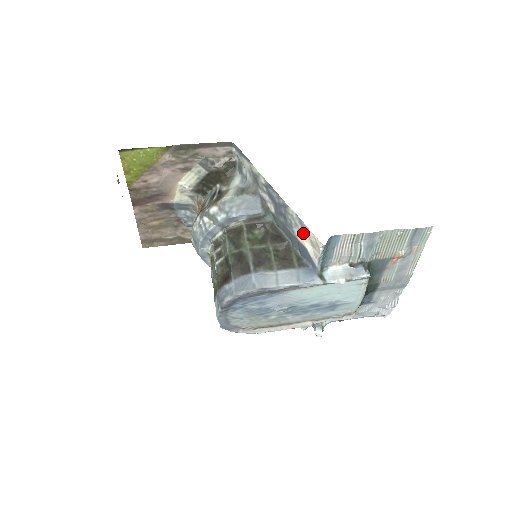
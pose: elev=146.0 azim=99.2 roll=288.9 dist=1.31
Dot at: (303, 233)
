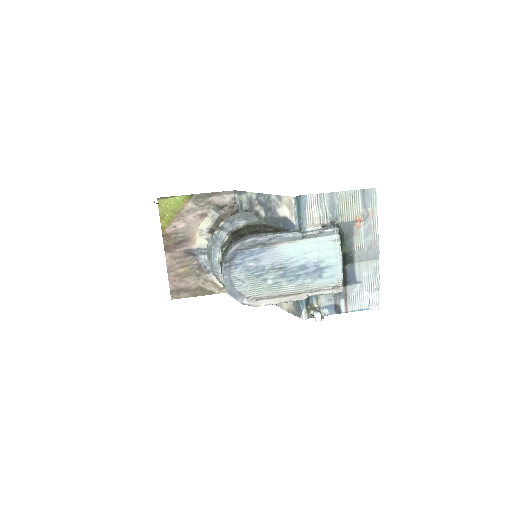
Dot at: (282, 205)
